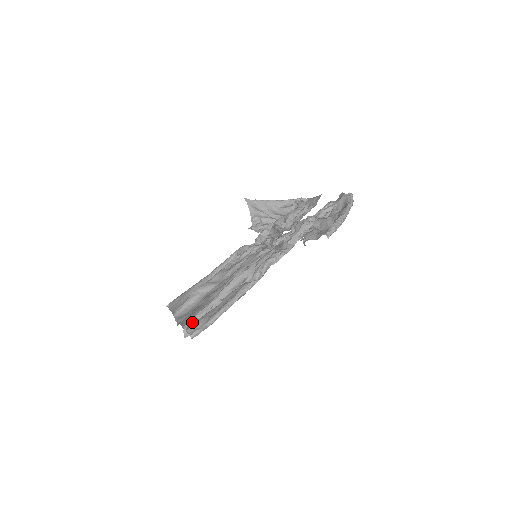
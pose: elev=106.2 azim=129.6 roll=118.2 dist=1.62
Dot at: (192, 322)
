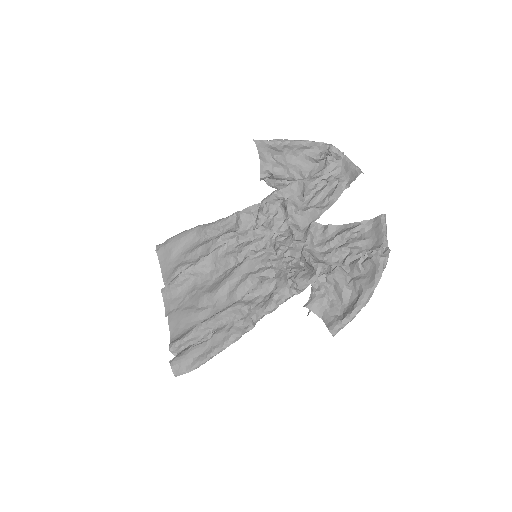
Dot at: (178, 346)
